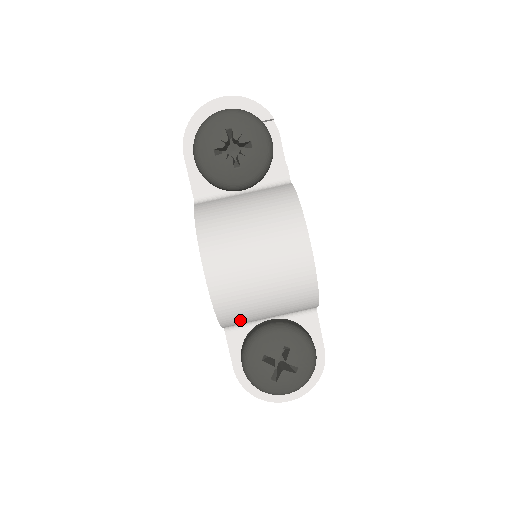
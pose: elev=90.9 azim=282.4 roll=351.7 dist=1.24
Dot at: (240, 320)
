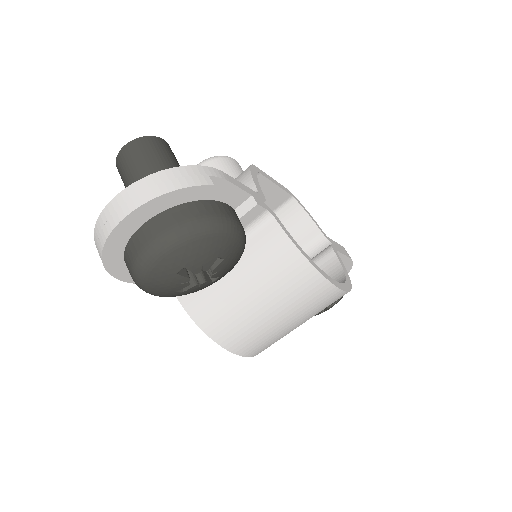
Dot at: occluded
